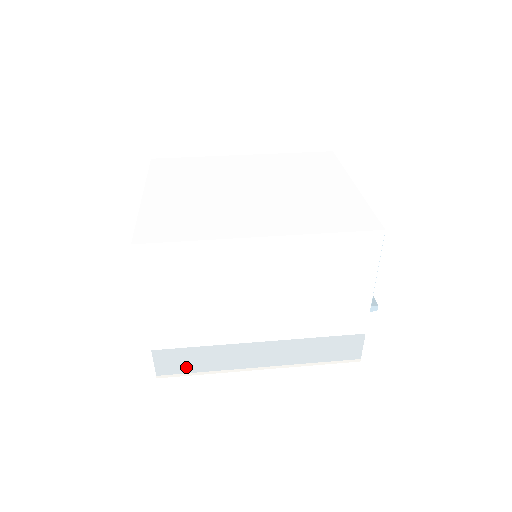
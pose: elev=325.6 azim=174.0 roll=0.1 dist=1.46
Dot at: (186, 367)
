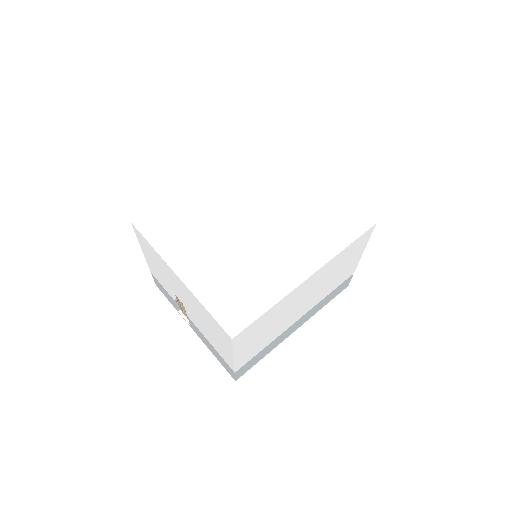
Dot at: (254, 363)
